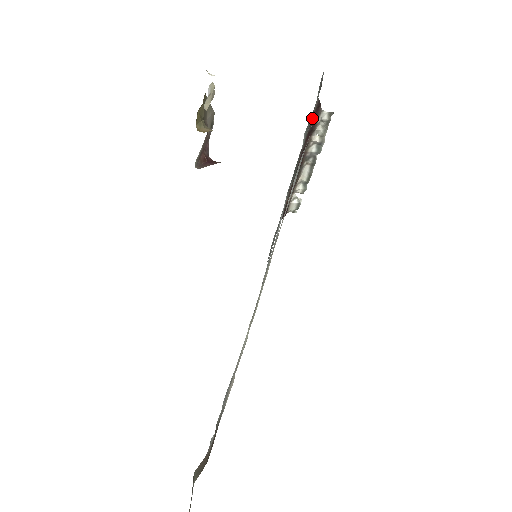
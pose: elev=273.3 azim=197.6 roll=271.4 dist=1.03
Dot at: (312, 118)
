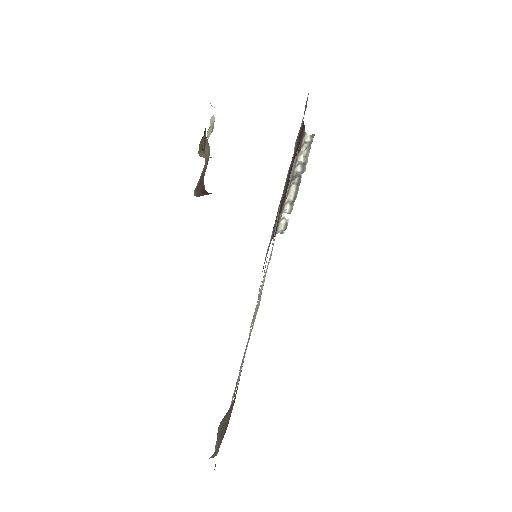
Dot at: (298, 138)
